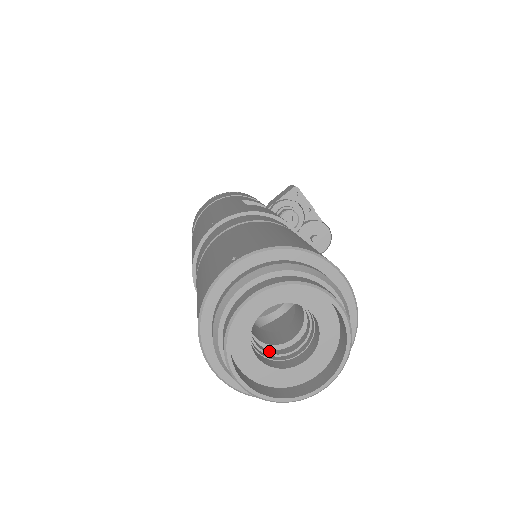
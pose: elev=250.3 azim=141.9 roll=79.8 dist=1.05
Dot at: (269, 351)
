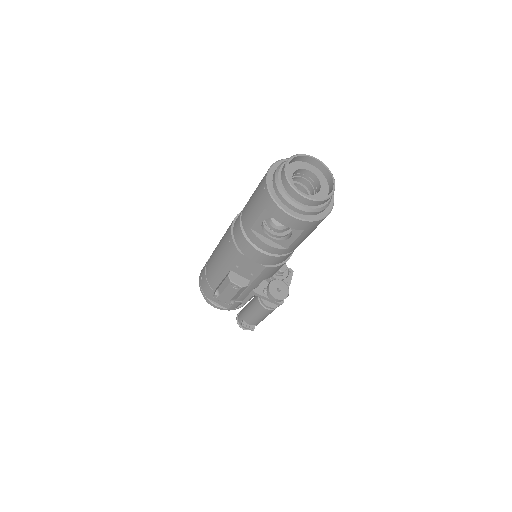
Dot at: occluded
